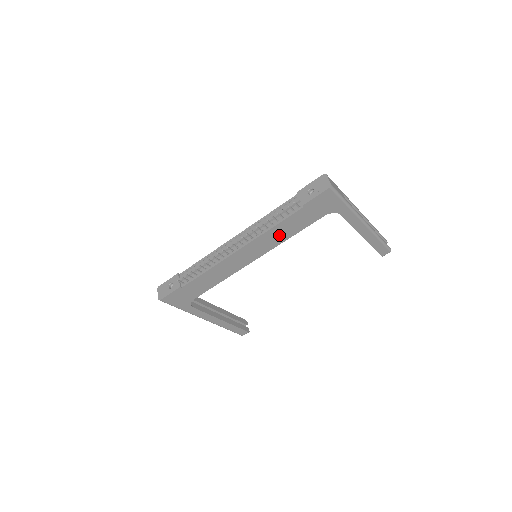
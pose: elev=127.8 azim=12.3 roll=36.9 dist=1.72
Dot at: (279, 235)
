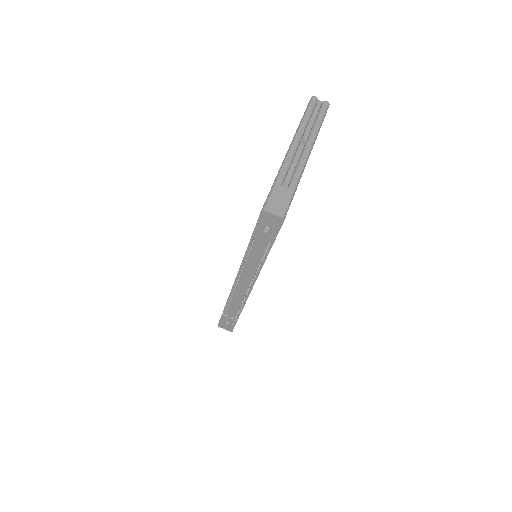
Dot at: occluded
